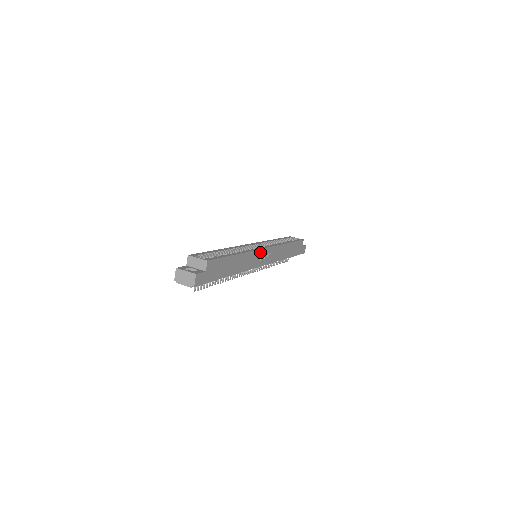
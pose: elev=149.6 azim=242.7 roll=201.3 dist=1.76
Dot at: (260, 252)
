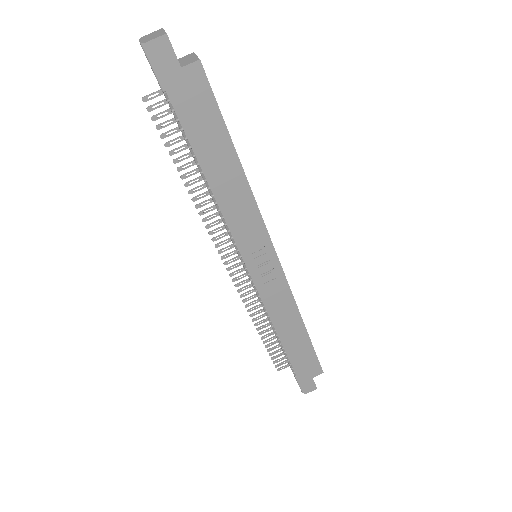
Dot at: (265, 241)
